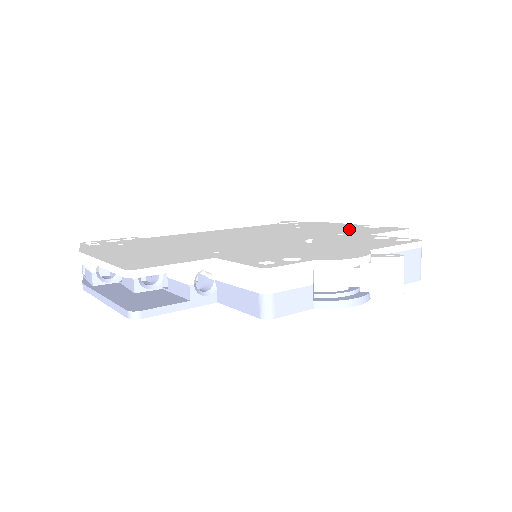
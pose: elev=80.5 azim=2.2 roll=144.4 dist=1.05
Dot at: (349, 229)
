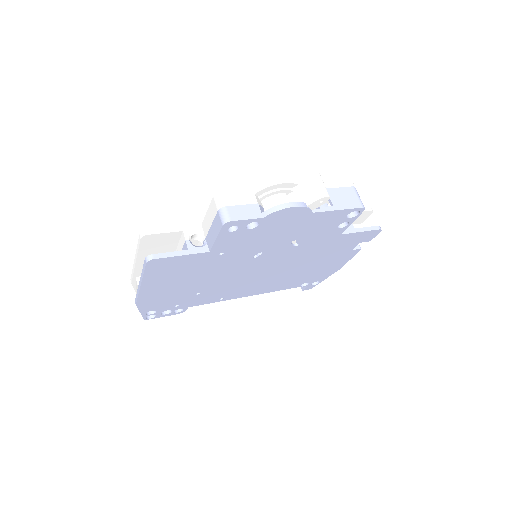
Dot at: occluded
